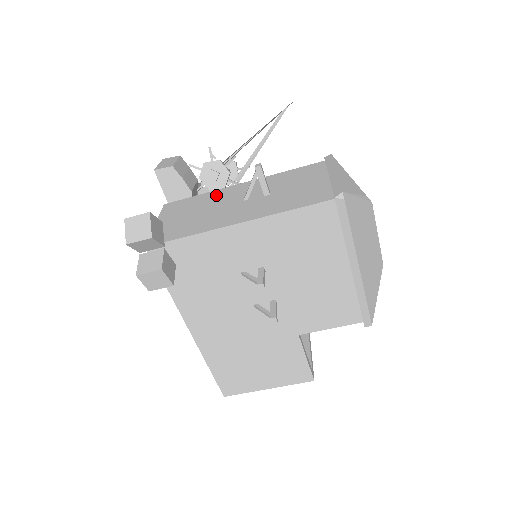
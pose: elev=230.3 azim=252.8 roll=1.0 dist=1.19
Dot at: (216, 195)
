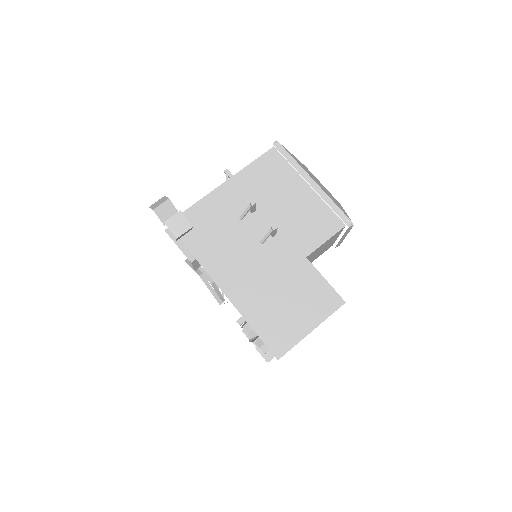
Dot at: occluded
